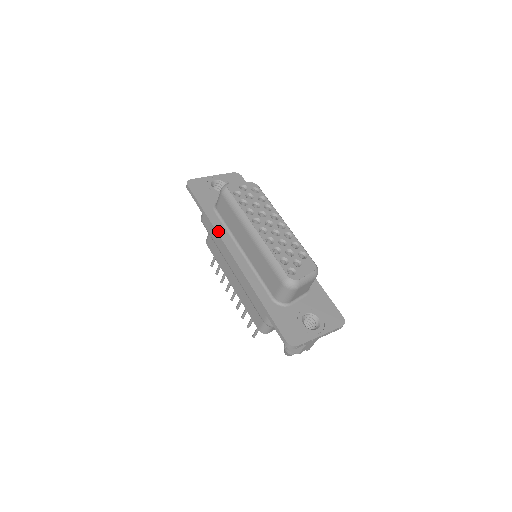
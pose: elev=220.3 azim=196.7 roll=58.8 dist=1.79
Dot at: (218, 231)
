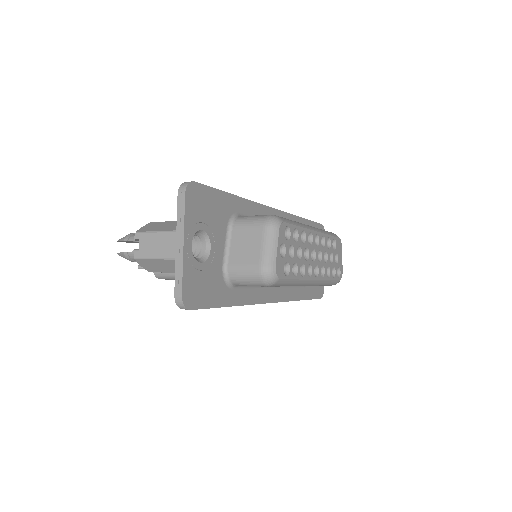
Dot at: (253, 303)
